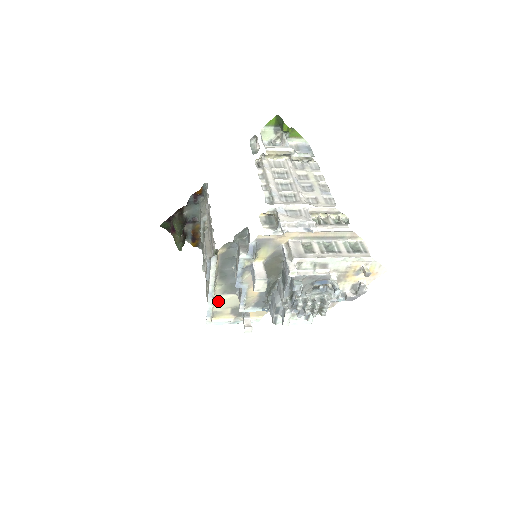
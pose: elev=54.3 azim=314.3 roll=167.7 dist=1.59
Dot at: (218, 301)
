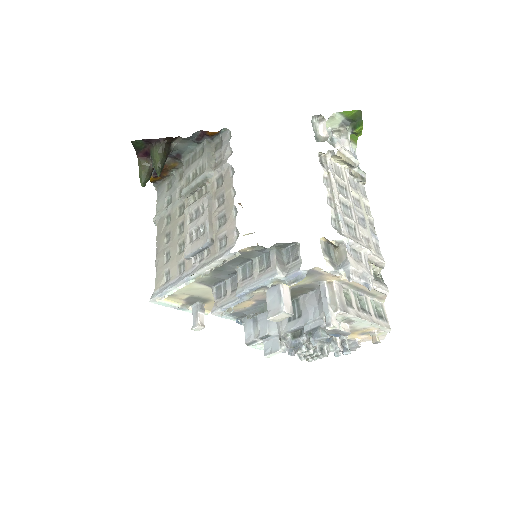
Dot at: (185, 286)
